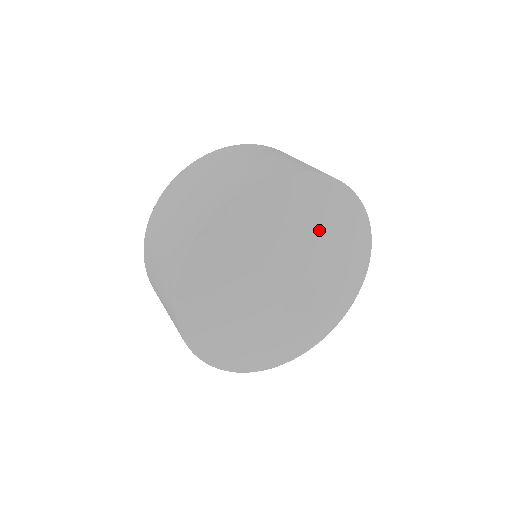
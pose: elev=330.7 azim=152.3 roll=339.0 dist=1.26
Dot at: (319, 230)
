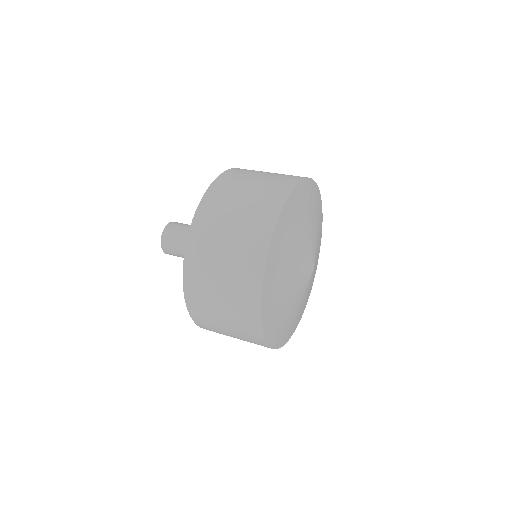
Dot at: (317, 225)
